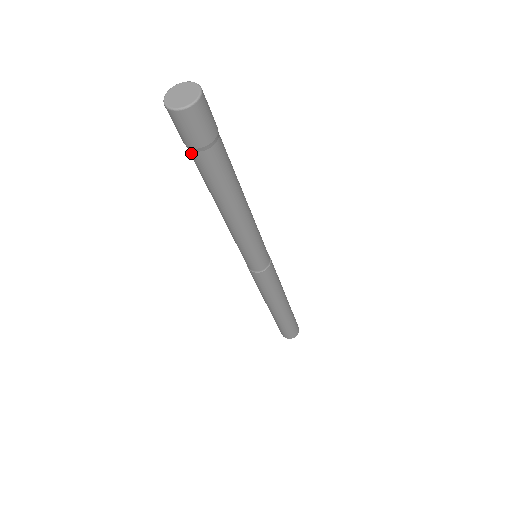
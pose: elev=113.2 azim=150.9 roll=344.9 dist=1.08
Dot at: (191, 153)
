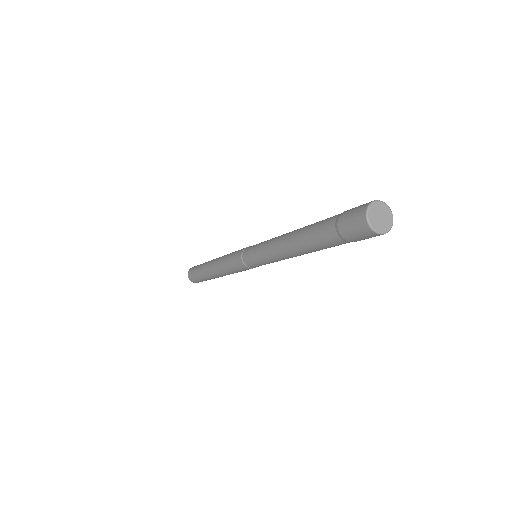
Dot at: (345, 243)
